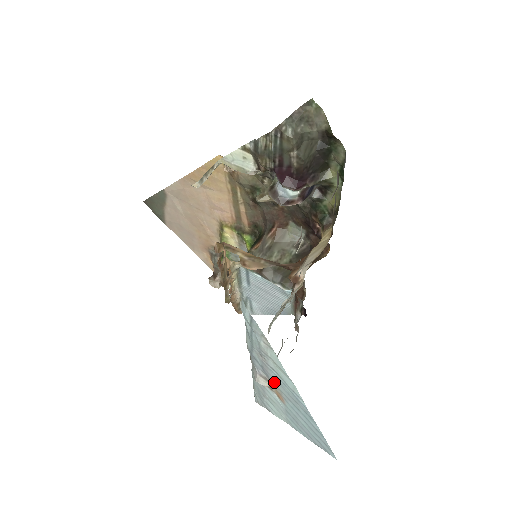
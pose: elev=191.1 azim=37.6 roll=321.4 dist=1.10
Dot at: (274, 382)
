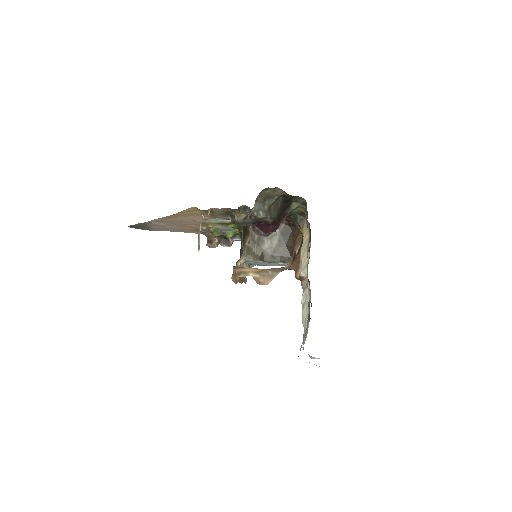
Dot at: occluded
